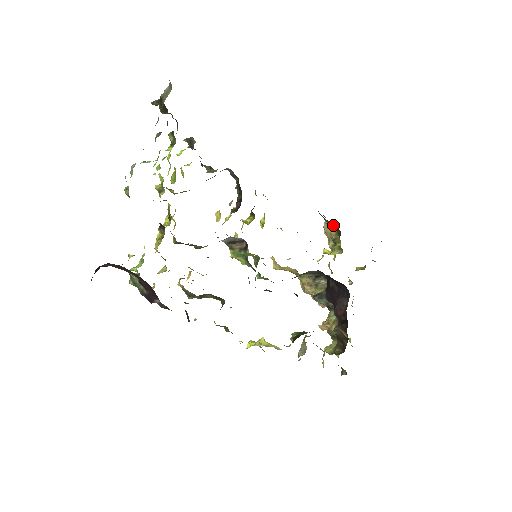
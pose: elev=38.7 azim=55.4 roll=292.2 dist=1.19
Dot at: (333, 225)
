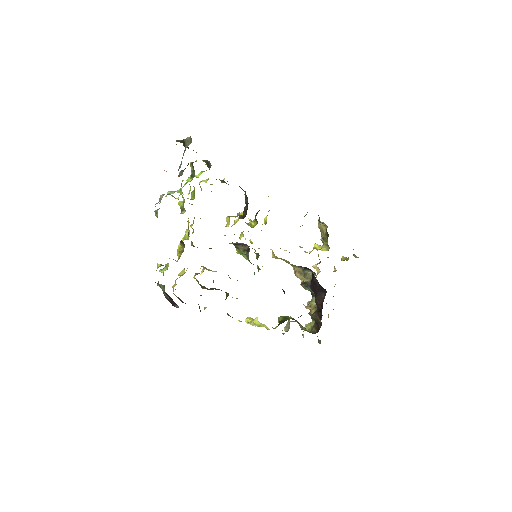
Dot at: (324, 224)
